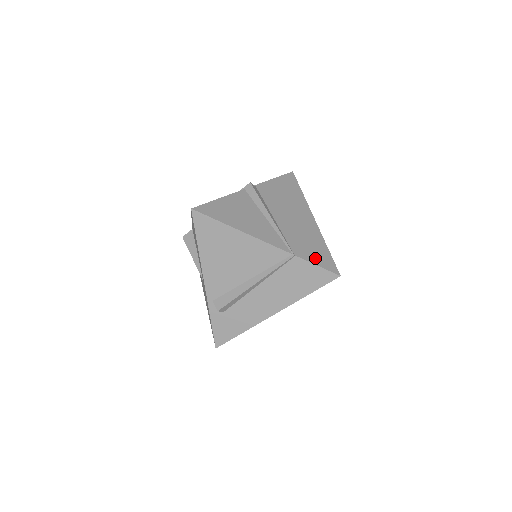
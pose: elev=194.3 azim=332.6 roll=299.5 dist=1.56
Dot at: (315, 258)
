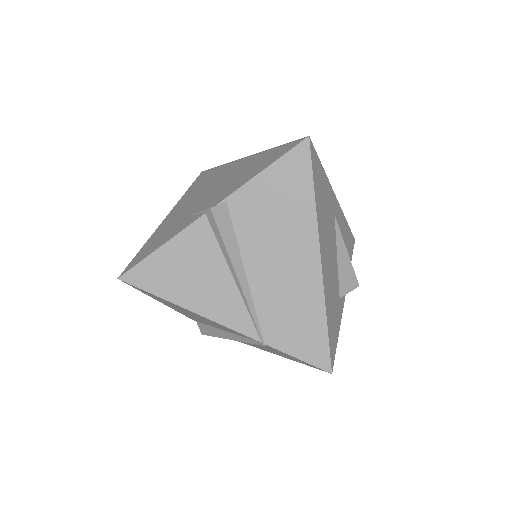
Dot at: (298, 345)
